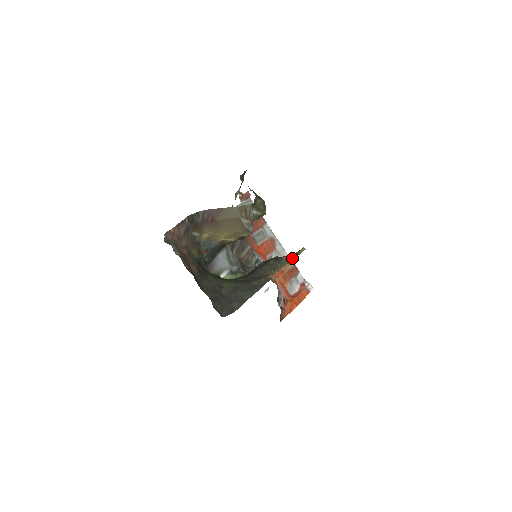
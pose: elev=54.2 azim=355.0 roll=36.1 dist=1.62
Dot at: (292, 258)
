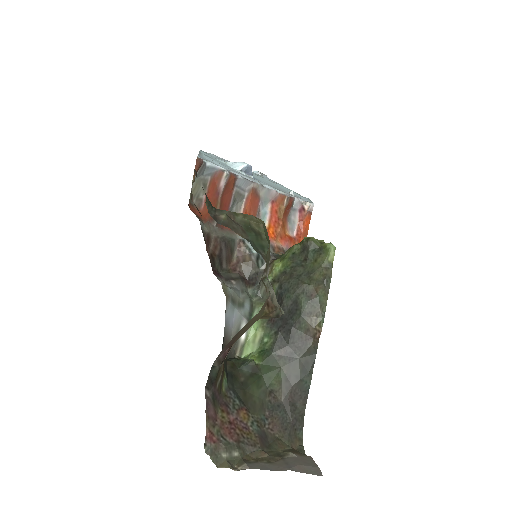
Dot at: (329, 284)
